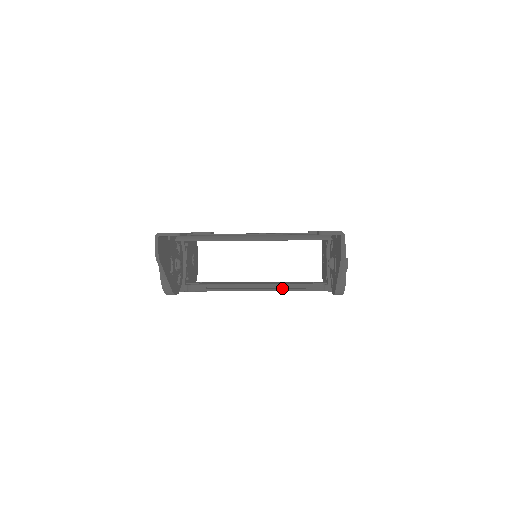
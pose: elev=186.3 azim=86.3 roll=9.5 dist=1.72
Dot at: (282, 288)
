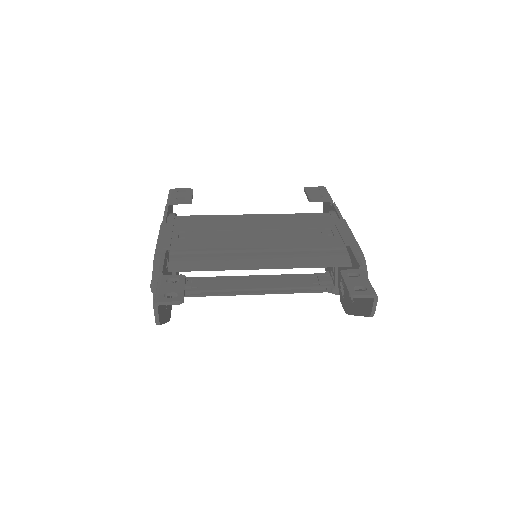
Dot at: occluded
